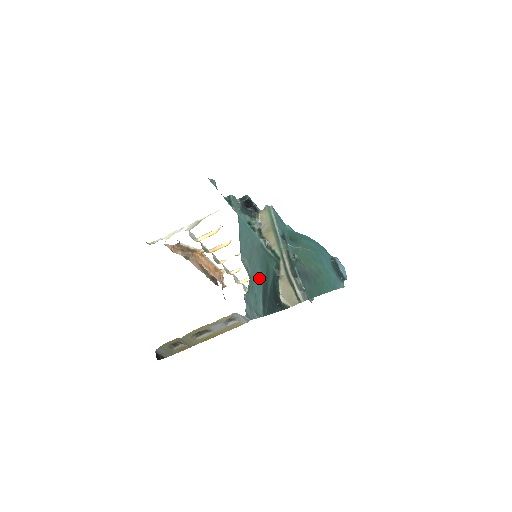
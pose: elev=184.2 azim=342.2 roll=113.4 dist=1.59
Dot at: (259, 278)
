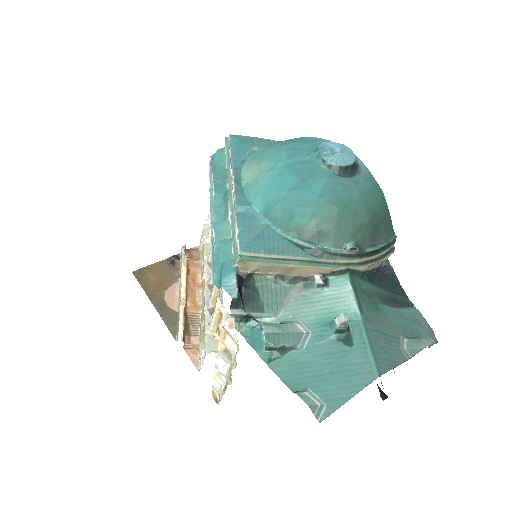
Dot at: (392, 315)
